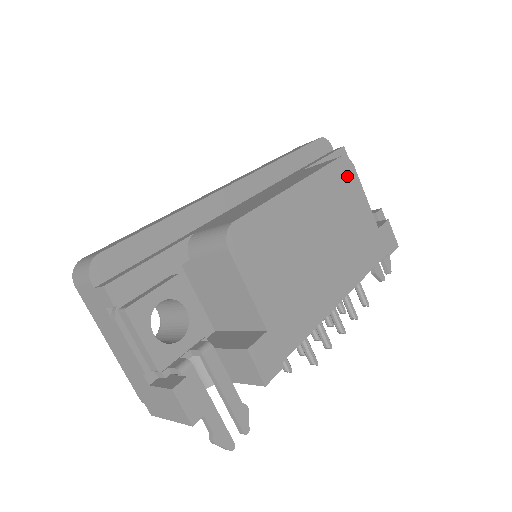
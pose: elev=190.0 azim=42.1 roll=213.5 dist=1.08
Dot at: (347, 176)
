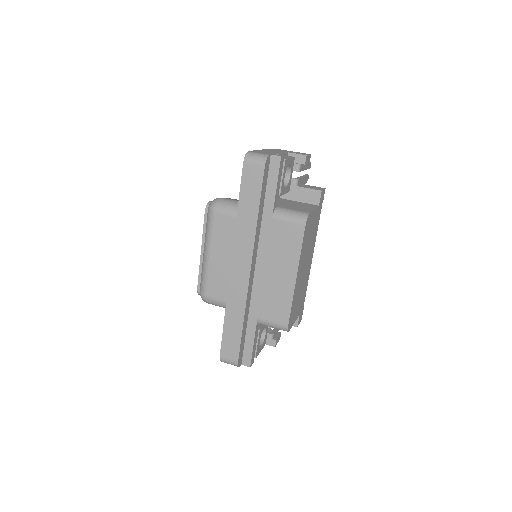
Dot at: (308, 224)
